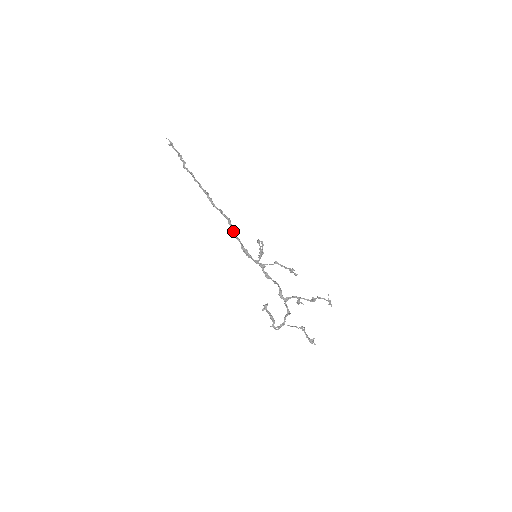
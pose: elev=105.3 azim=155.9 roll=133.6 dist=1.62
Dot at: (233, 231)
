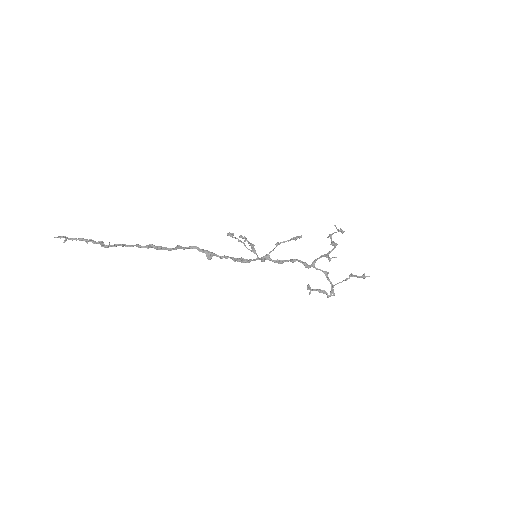
Dot at: (213, 255)
